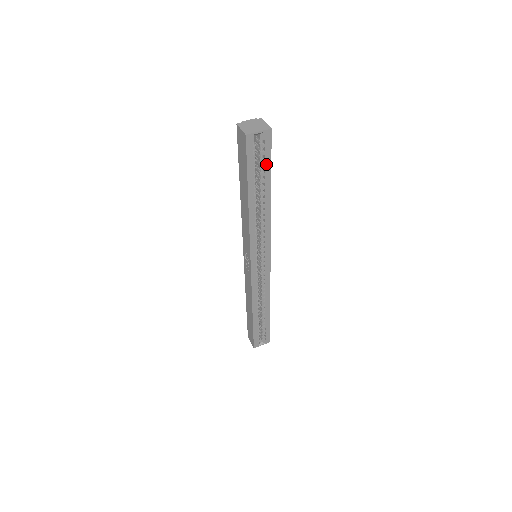
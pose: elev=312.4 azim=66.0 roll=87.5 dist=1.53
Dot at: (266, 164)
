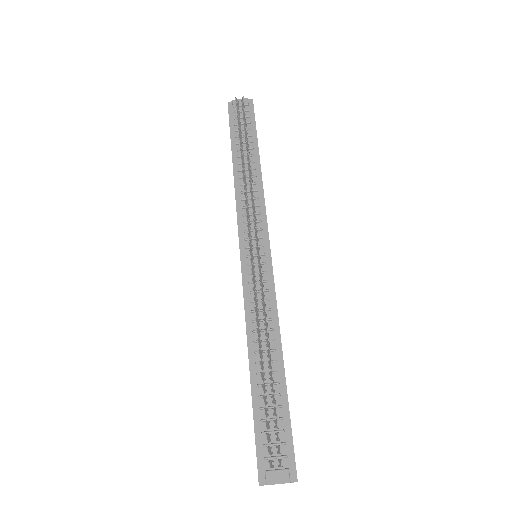
Dot at: occluded
